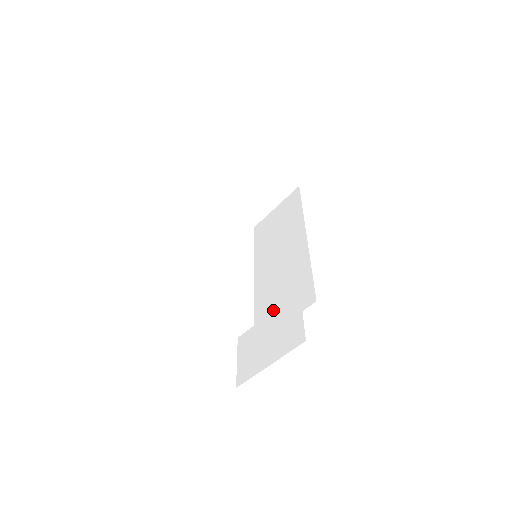
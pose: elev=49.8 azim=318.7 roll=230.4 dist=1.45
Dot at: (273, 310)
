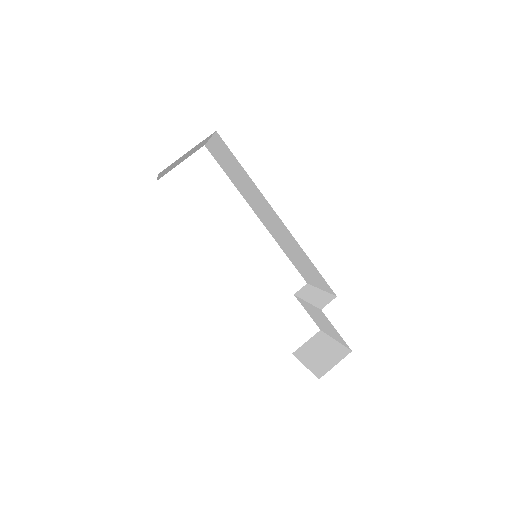
Dot at: (302, 269)
